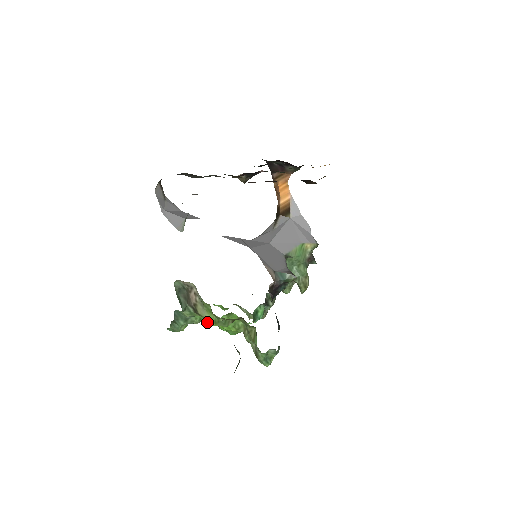
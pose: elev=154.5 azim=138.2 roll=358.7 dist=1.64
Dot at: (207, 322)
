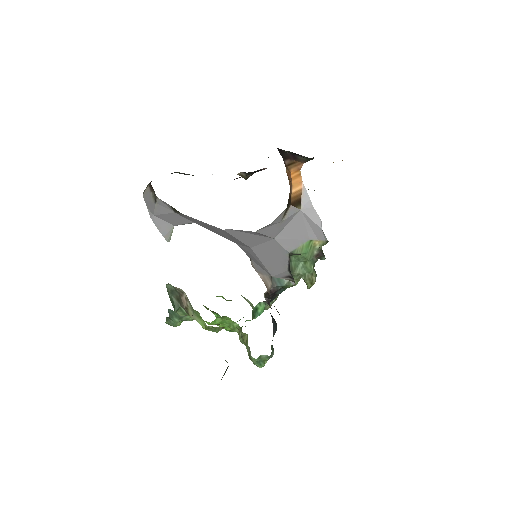
Dot at: occluded
